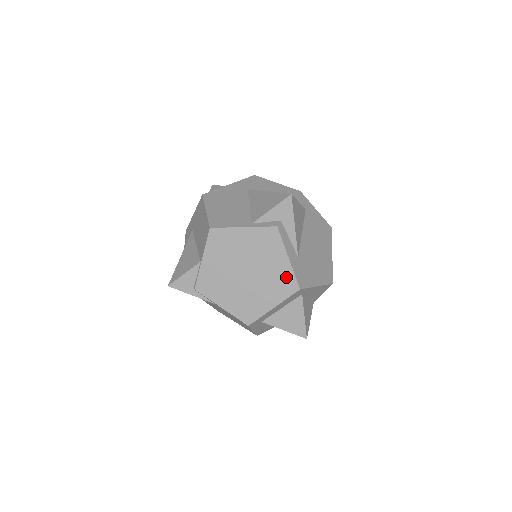
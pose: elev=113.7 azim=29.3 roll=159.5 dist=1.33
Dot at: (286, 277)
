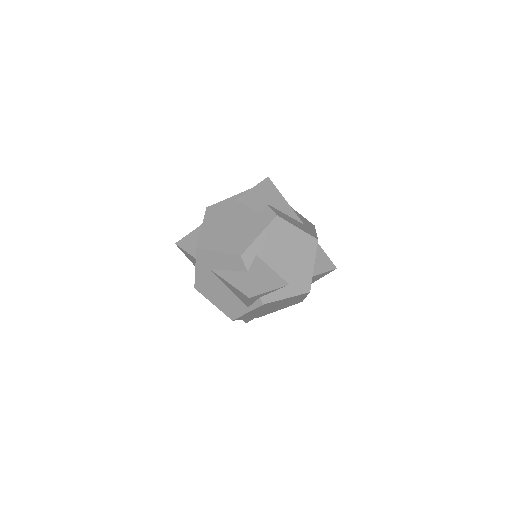
Dot at: (296, 297)
